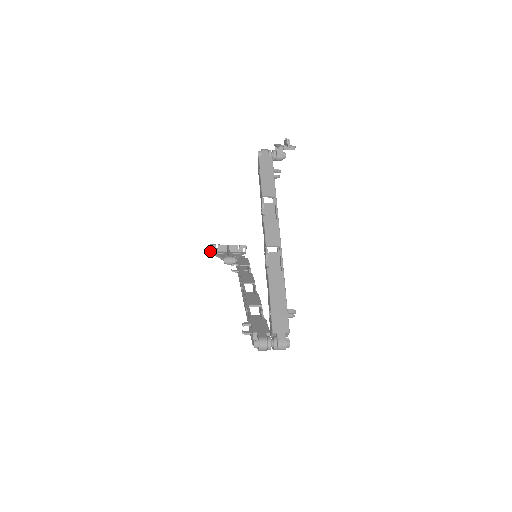
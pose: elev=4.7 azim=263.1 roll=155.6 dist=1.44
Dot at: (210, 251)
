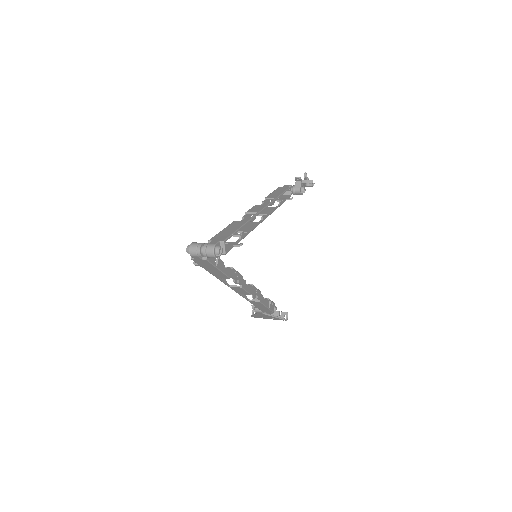
Dot at: occluded
